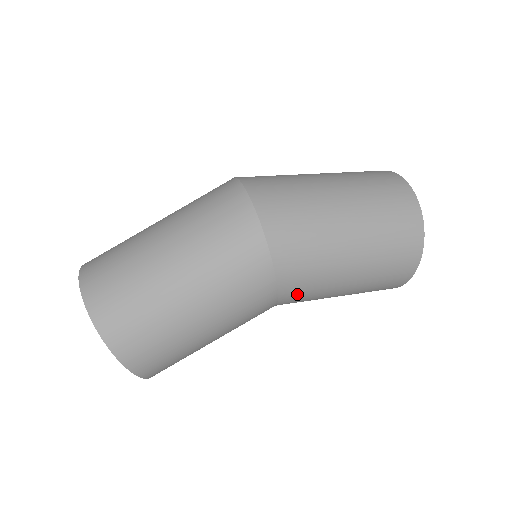
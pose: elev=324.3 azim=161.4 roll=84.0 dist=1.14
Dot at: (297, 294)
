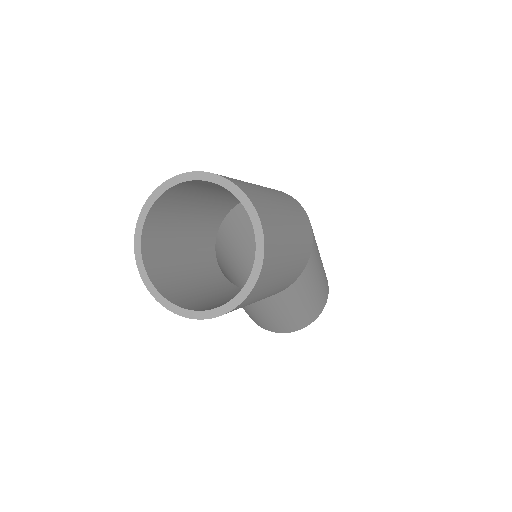
Dot at: (307, 276)
